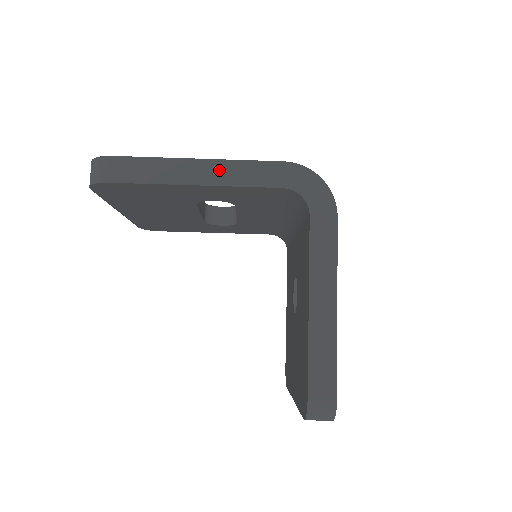
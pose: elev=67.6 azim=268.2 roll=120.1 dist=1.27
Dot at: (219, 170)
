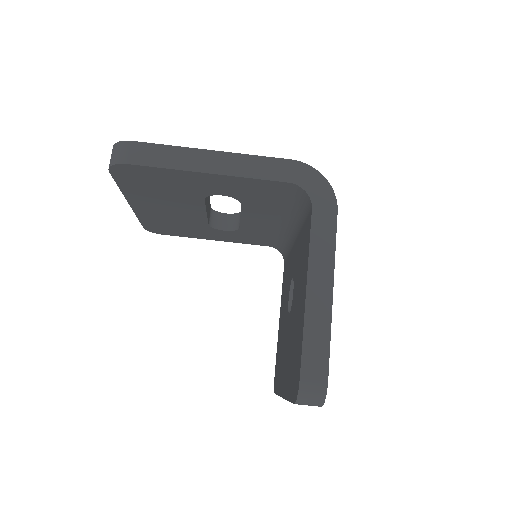
Dot at: (231, 162)
